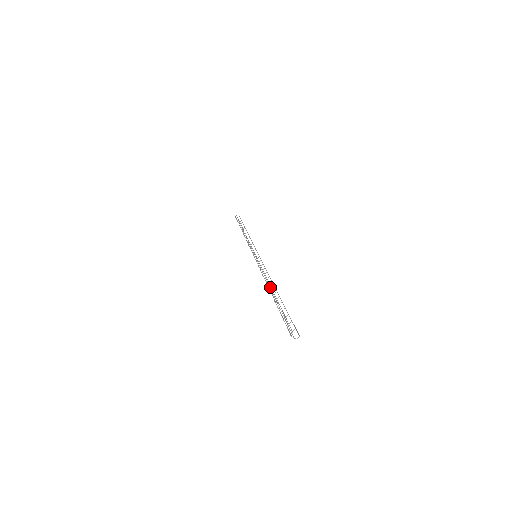
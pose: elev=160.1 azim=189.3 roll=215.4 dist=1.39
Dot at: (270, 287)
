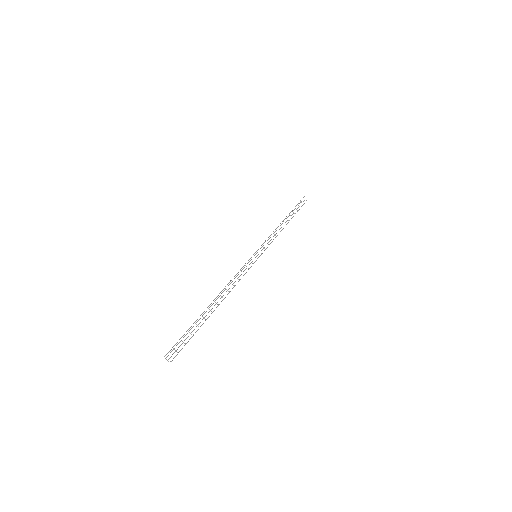
Dot at: (222, 297)
